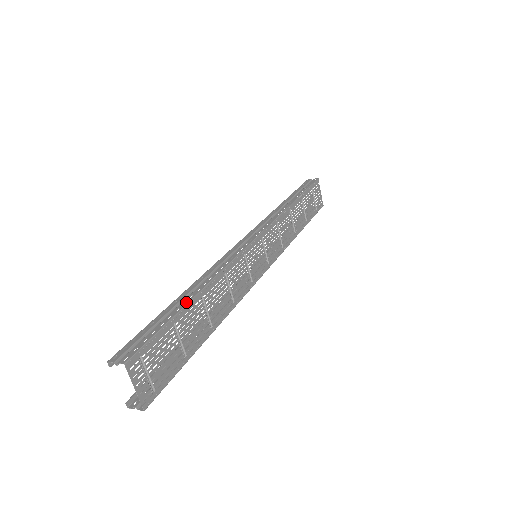
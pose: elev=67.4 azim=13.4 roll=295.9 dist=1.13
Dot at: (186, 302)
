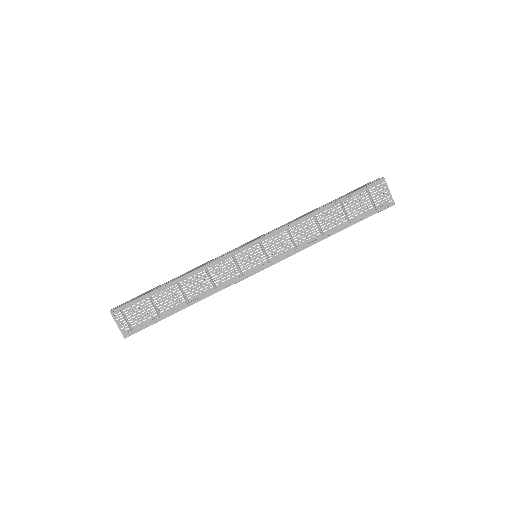
Dot at: (164, 285)
